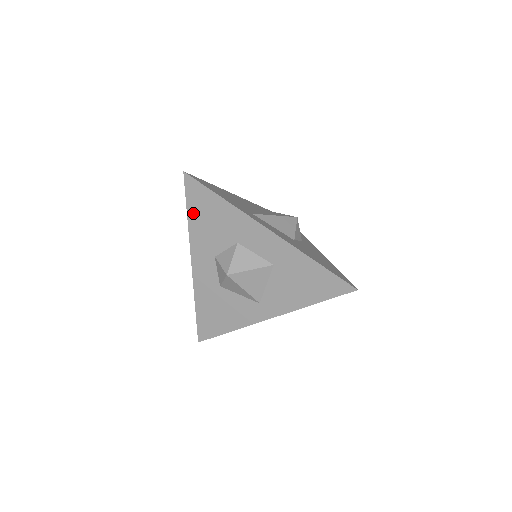
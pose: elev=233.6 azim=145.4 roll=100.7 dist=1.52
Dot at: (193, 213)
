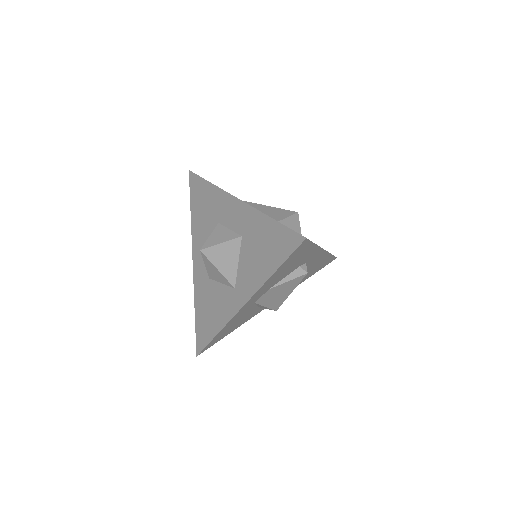
Dot at: (194, 206)
